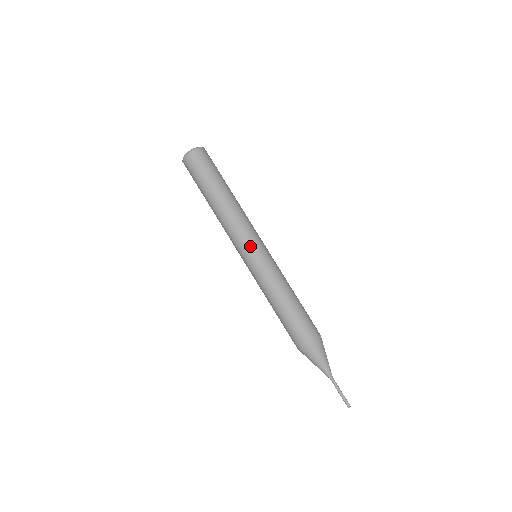
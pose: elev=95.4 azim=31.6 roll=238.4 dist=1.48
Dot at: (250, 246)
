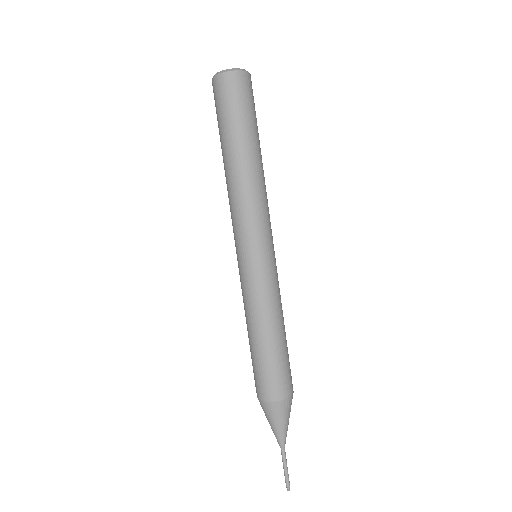
Dot at: (241, 244)
